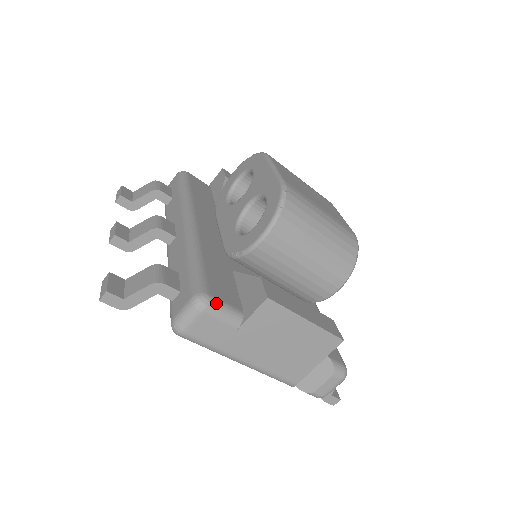
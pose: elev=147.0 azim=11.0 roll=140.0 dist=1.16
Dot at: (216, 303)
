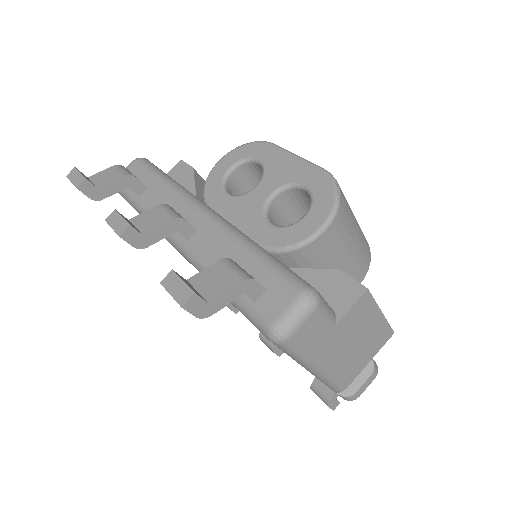
Dot at: (322, 298)
